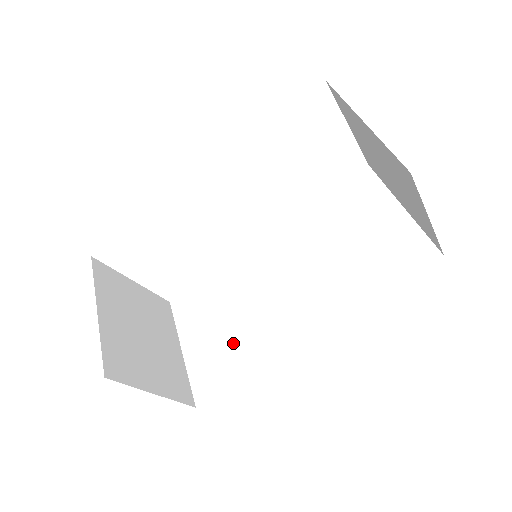
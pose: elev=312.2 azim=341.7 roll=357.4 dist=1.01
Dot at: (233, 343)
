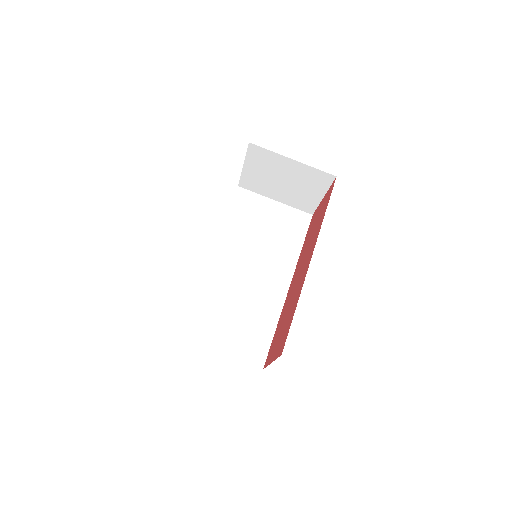
Dot at: (250, 321)
